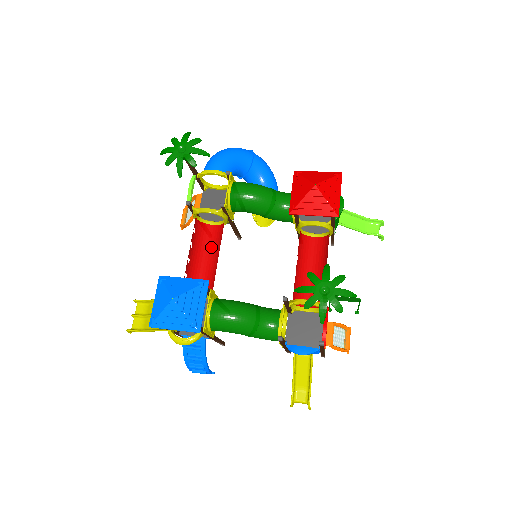
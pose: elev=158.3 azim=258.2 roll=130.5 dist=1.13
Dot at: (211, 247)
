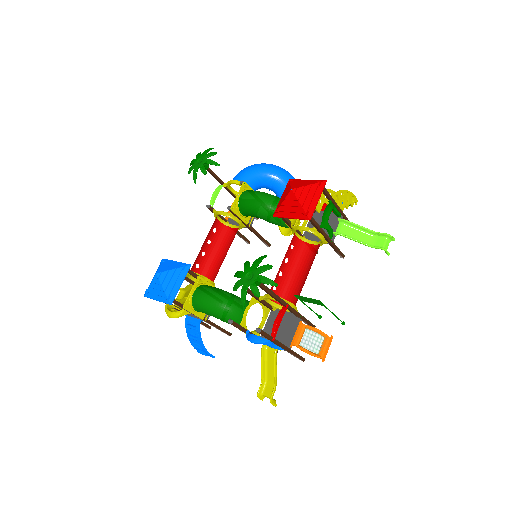
Dot at: (227, 246)
